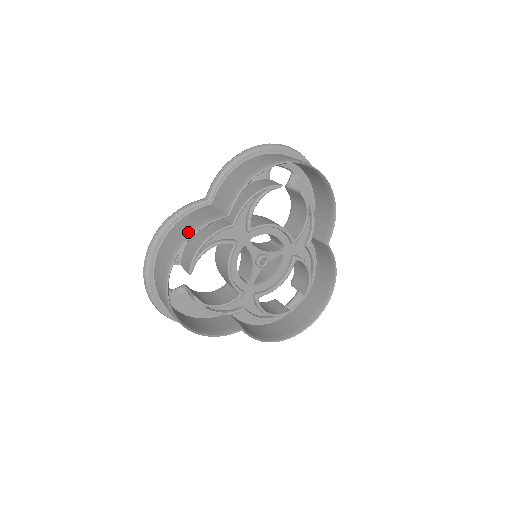
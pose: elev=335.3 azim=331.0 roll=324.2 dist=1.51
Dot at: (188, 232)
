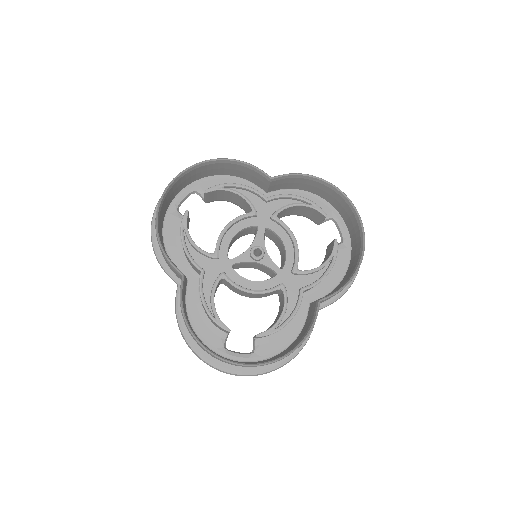
Dot at: occluded
